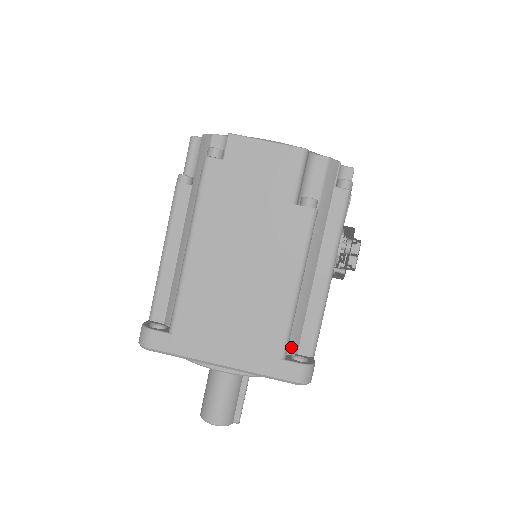
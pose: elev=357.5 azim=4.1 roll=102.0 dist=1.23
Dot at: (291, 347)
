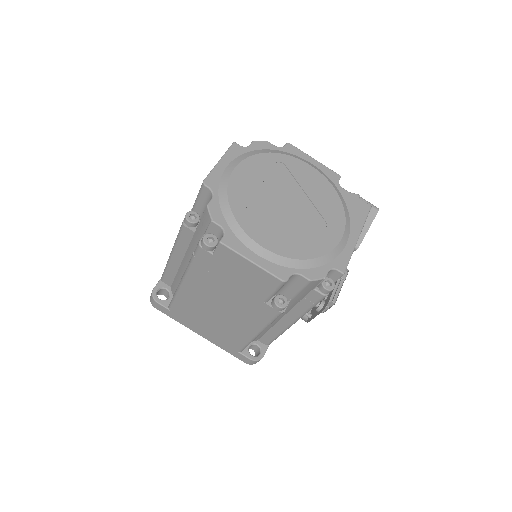
Dot at: occluded
